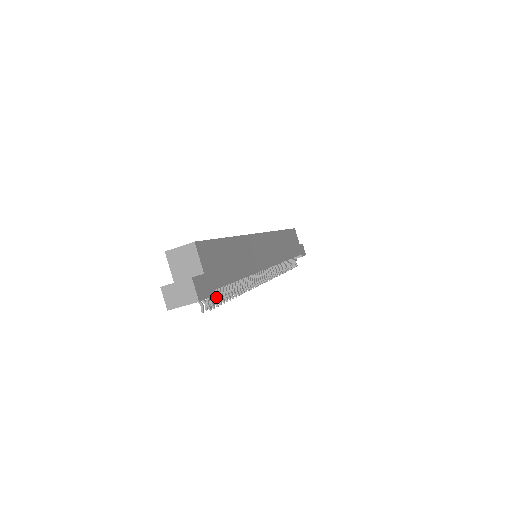
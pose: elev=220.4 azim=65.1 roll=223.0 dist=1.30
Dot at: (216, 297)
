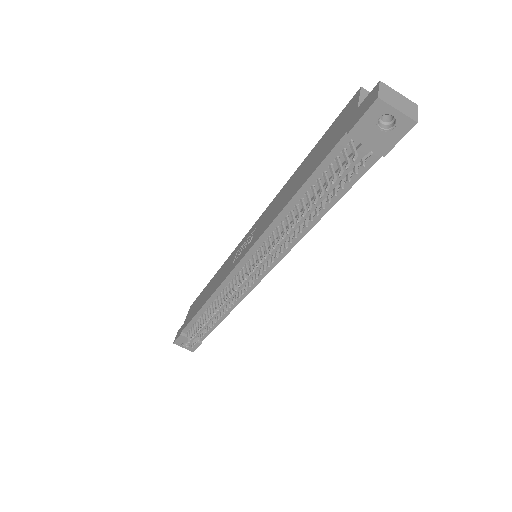
Dot at: (330, 184)
